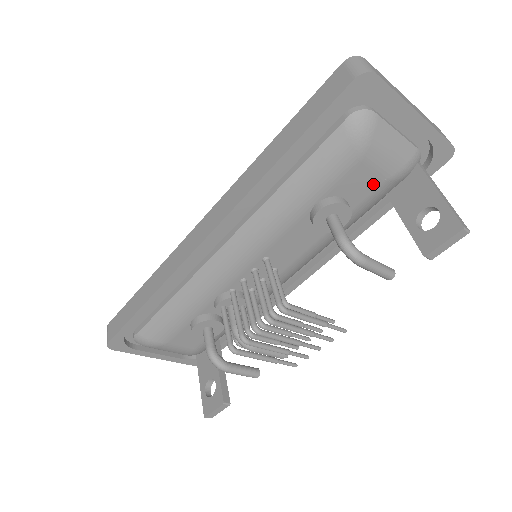
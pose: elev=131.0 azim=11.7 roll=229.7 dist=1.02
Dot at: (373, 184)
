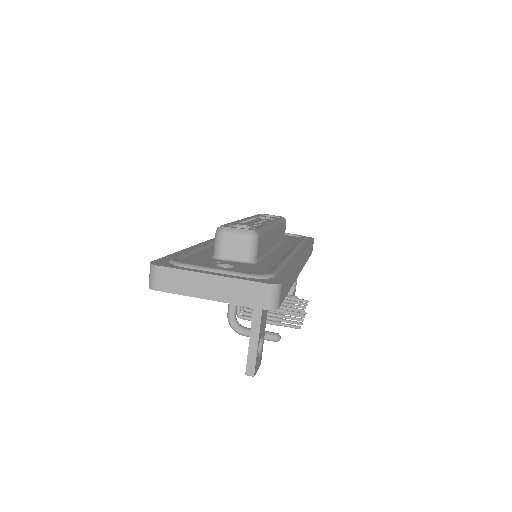
Dot at: occluded
